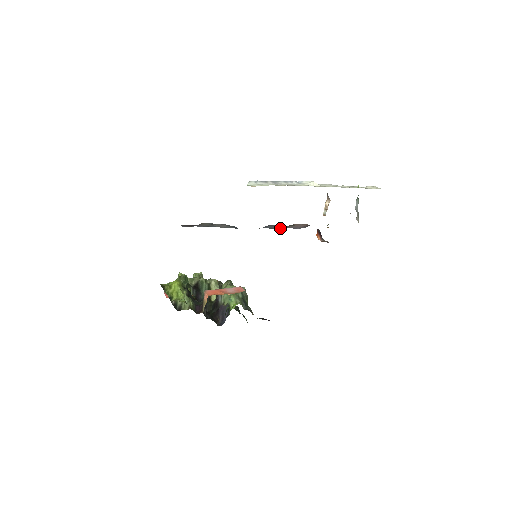
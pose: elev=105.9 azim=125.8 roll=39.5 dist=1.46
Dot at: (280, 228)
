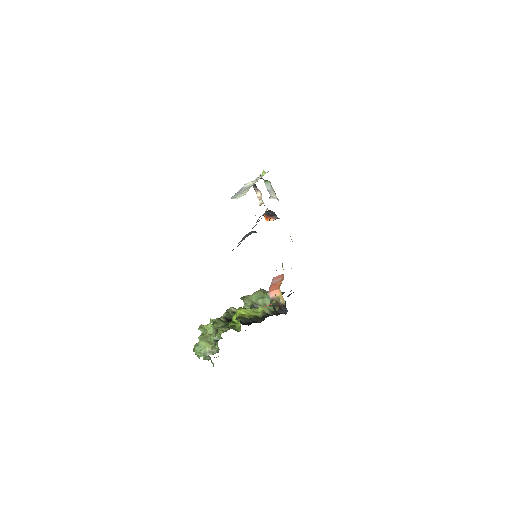
Dot at: occluded
